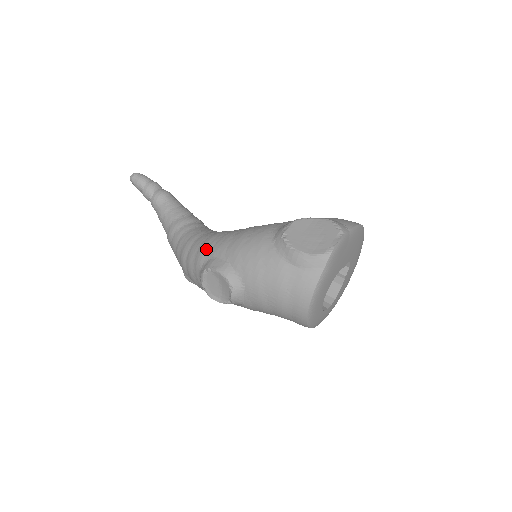
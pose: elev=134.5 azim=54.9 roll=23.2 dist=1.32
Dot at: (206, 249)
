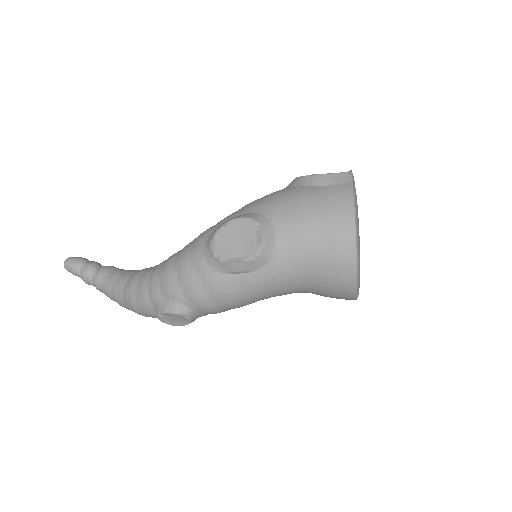
Dot at: (206, 230)
